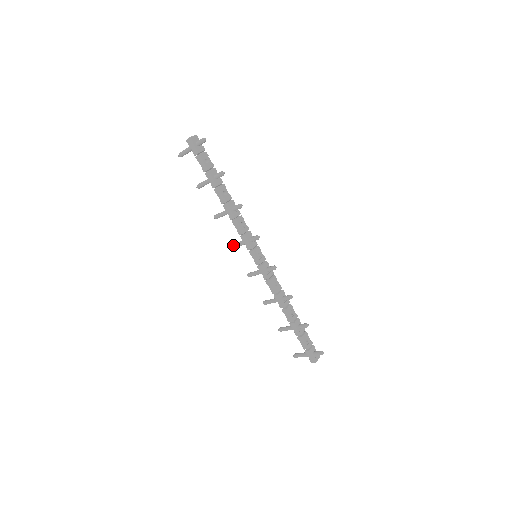
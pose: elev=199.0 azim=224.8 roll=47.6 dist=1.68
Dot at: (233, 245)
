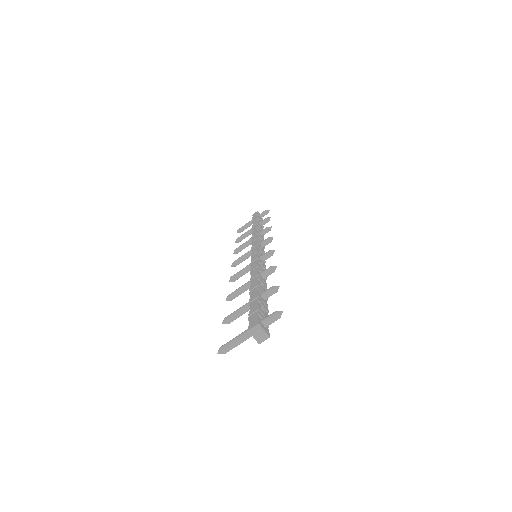
Dot at: (237, 259)
